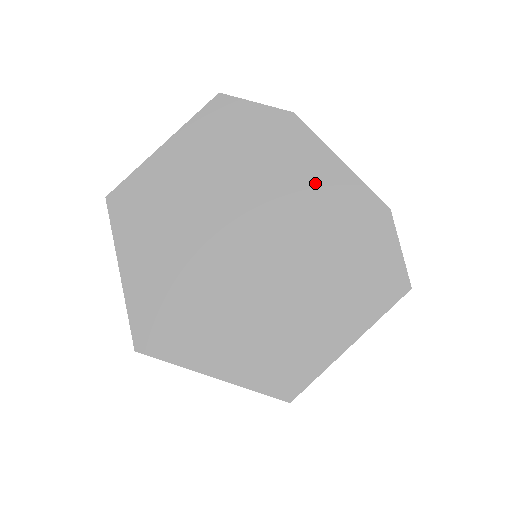
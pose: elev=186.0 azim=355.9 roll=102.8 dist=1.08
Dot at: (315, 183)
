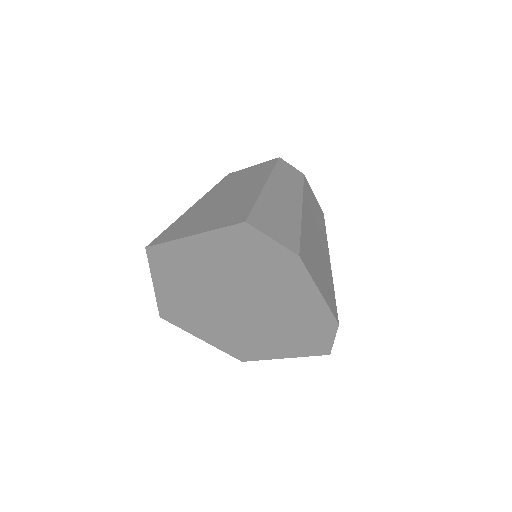
Dot at: (296, 296)
